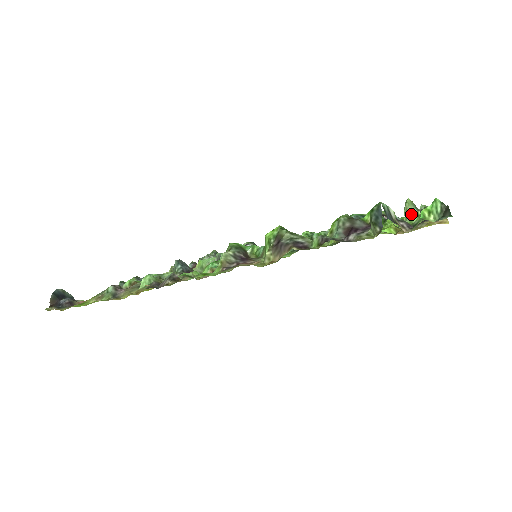
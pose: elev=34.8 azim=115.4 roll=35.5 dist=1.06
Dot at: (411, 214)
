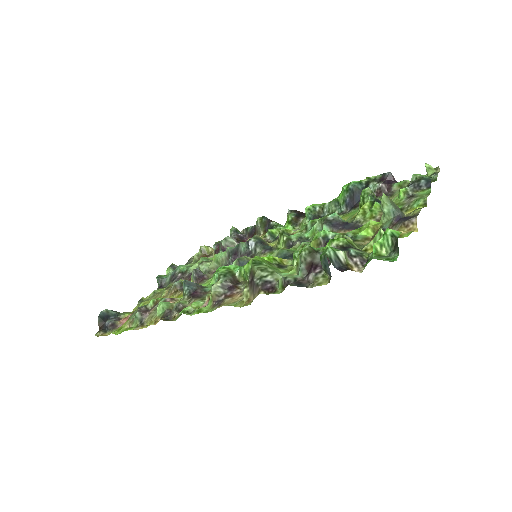
Dot at: (387, 211)
